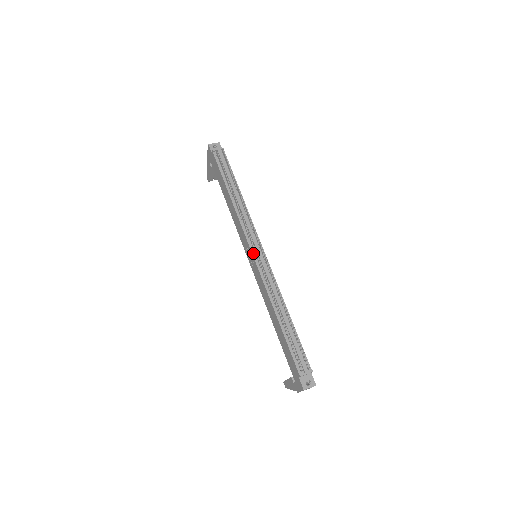
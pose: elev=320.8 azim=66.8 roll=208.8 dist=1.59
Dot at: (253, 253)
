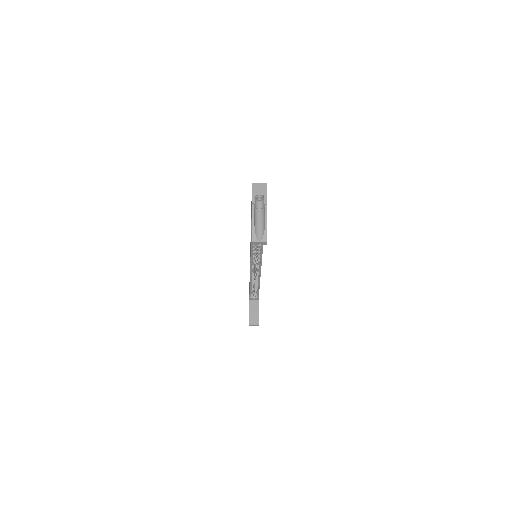
Dot at: occluded
